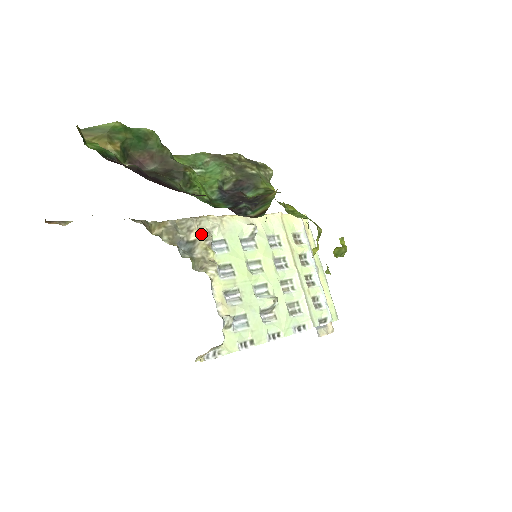
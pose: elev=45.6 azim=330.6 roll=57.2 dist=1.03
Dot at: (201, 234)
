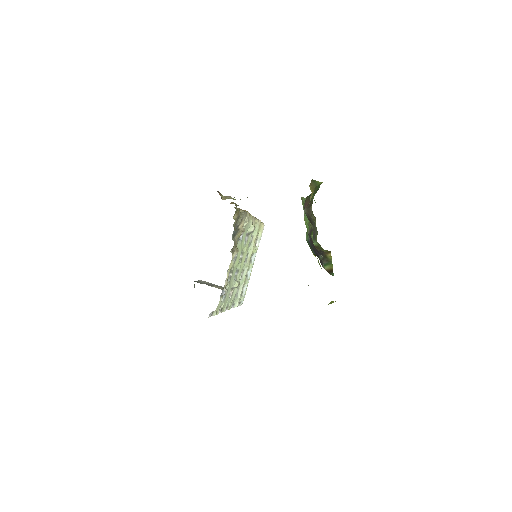
Dot at: (242, 225)
